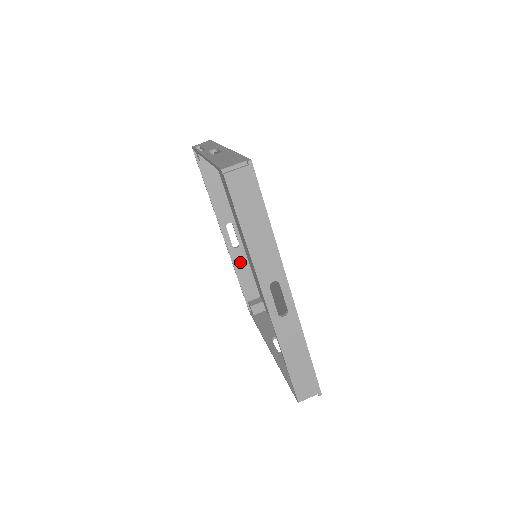
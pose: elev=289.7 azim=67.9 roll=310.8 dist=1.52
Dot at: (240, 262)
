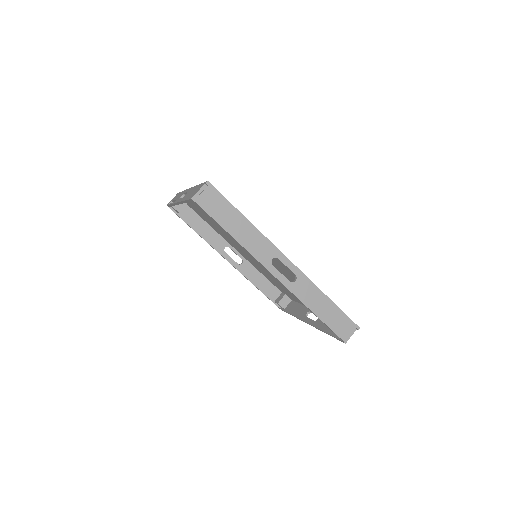
Dot at: (251, 273)
